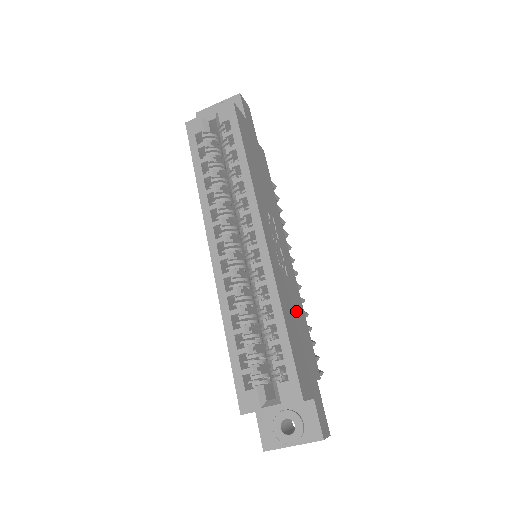
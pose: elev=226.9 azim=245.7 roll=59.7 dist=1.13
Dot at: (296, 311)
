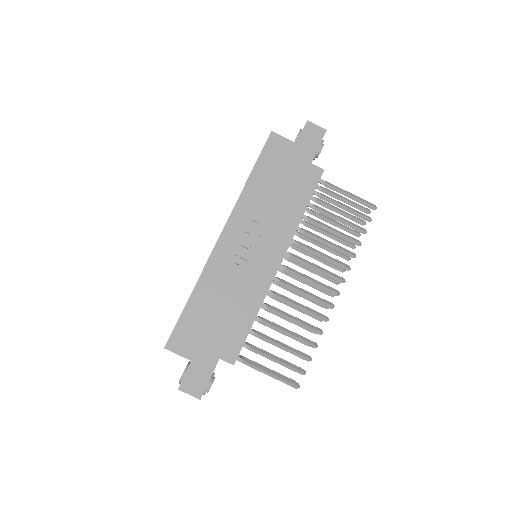
Dot at: (233, 302)
